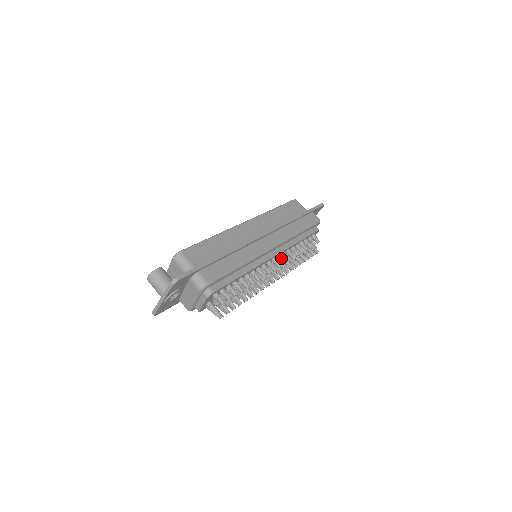
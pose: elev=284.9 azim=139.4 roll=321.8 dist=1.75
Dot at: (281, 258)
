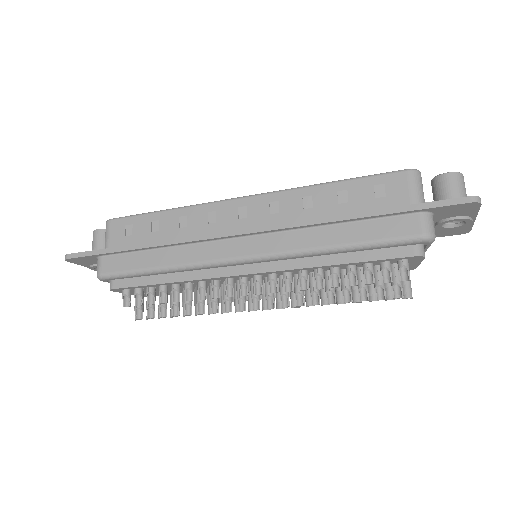
Dot at: (276, 280)
